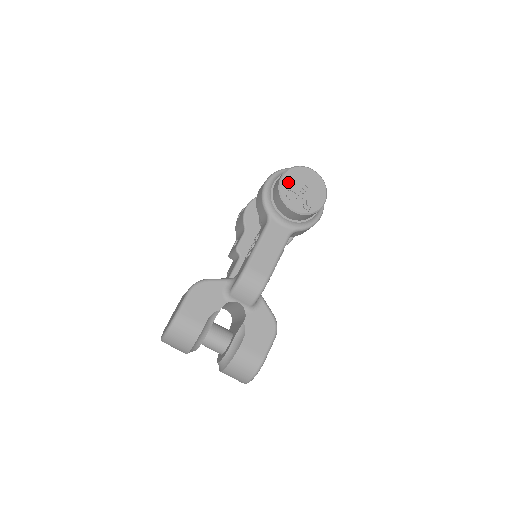
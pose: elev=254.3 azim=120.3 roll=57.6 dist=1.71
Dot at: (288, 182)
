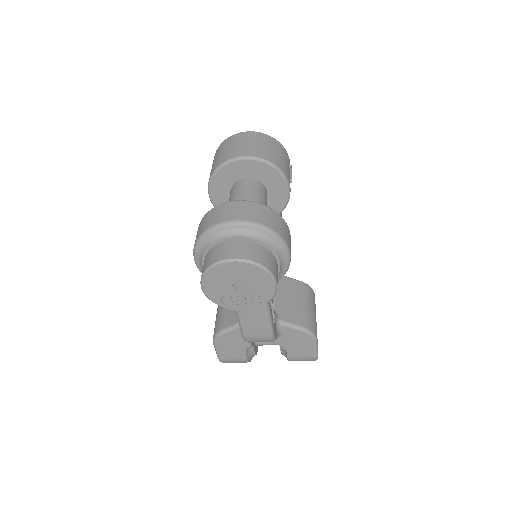
Dot at: (214, 290)
